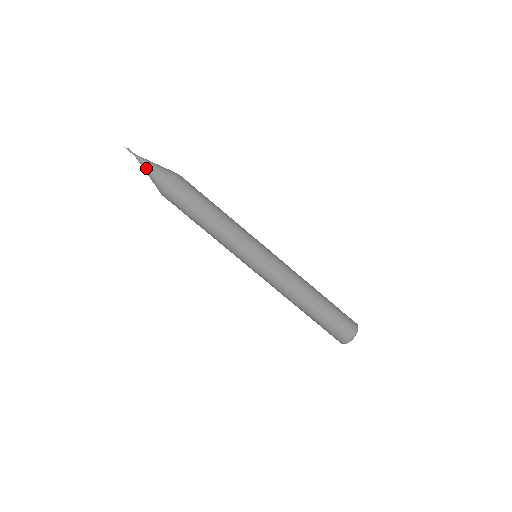
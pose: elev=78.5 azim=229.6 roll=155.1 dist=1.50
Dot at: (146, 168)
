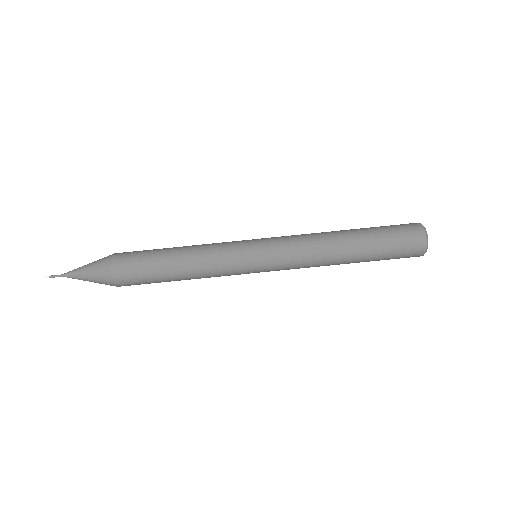
Dot at: (79, 273)
